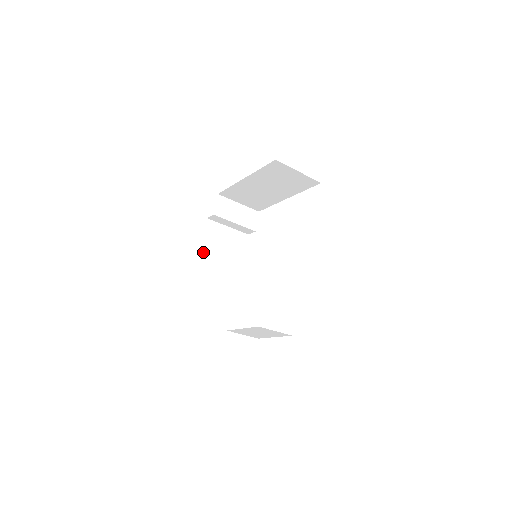
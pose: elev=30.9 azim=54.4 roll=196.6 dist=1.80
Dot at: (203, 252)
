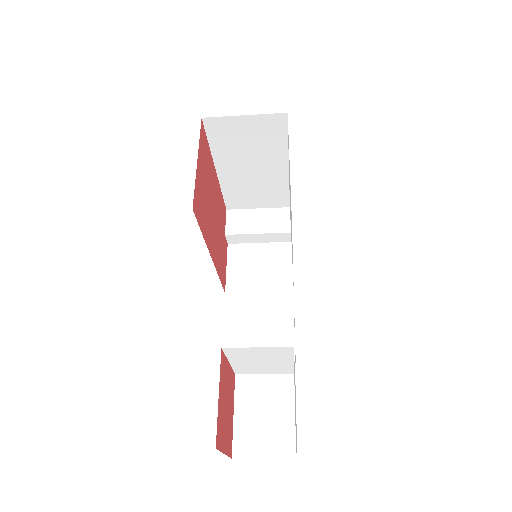
Dot at: (230, 285)
